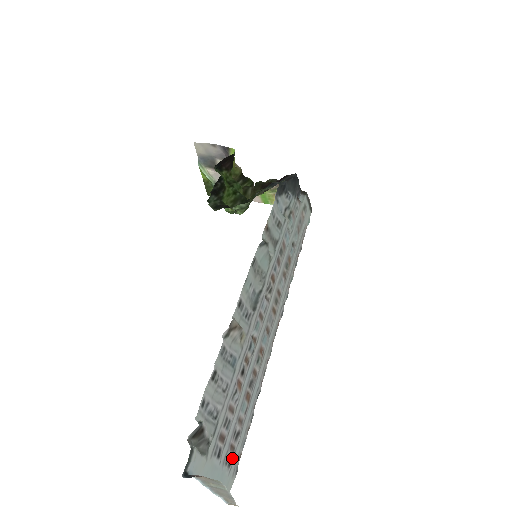
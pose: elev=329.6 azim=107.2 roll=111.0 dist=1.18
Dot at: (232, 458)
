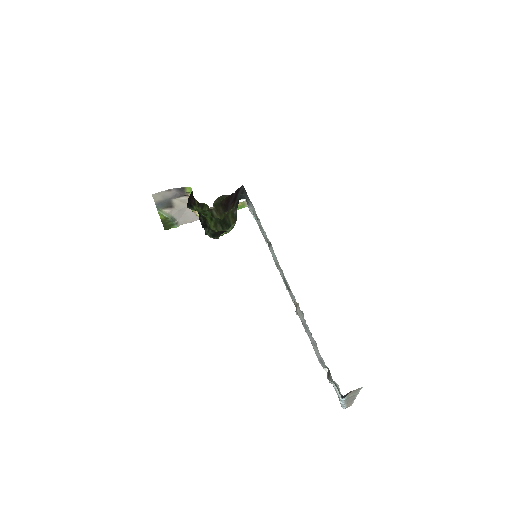
Dot at: occluded
